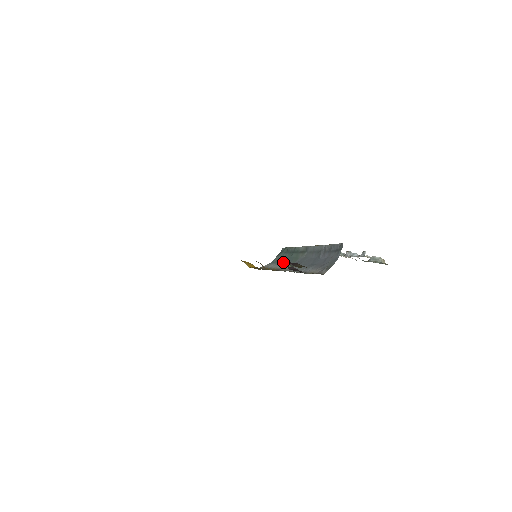
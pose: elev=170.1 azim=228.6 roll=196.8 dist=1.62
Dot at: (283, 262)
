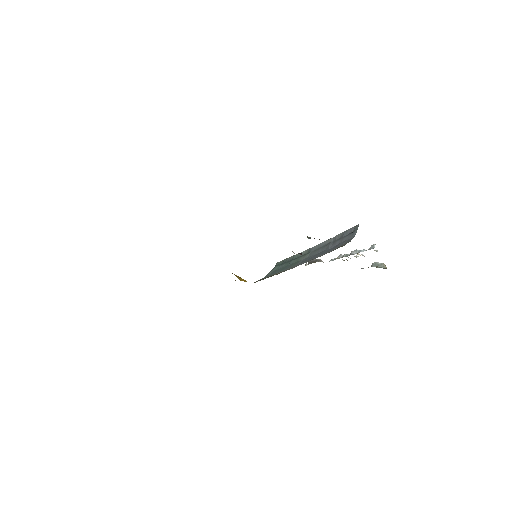
Dot at: (280, 271)
